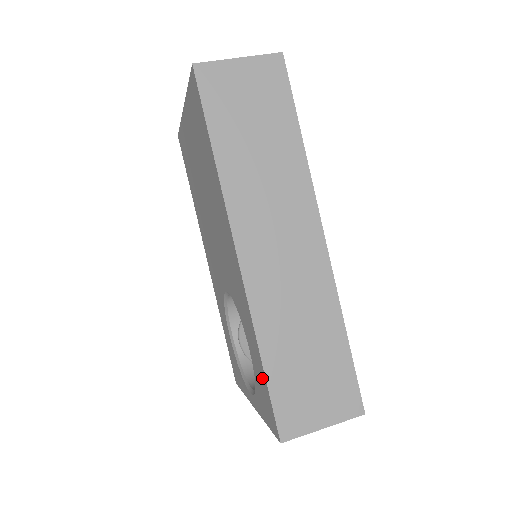
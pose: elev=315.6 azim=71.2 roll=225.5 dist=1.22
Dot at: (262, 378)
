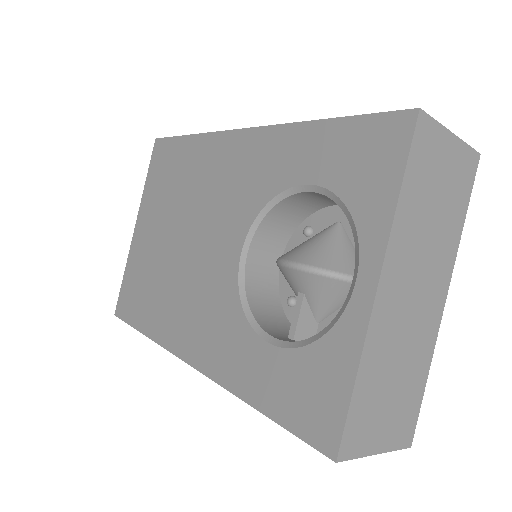
Dot at: (339, 137)
